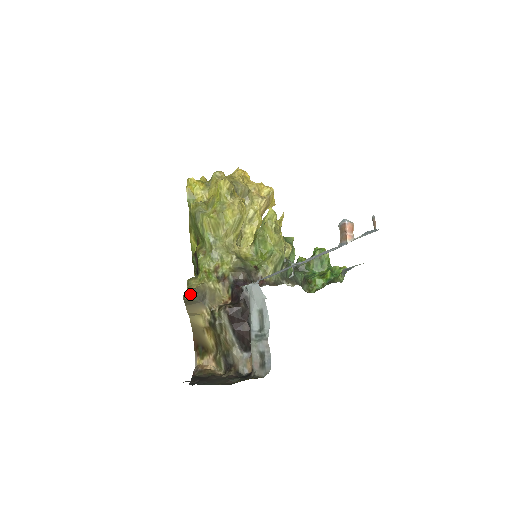
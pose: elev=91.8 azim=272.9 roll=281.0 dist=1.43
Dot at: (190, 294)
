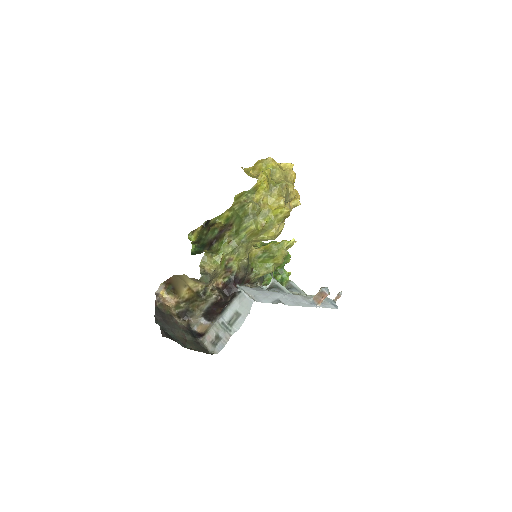
Dot at: (205, 279)
